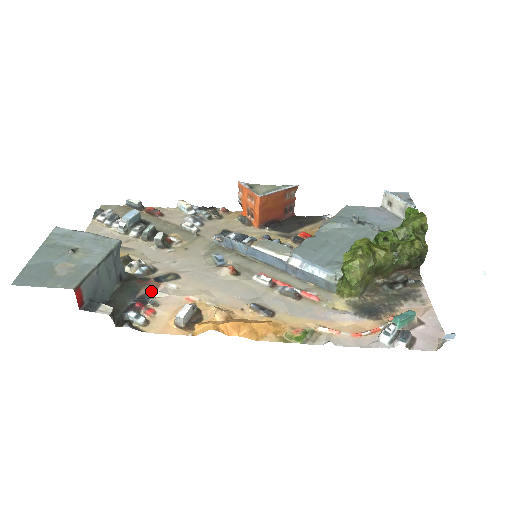
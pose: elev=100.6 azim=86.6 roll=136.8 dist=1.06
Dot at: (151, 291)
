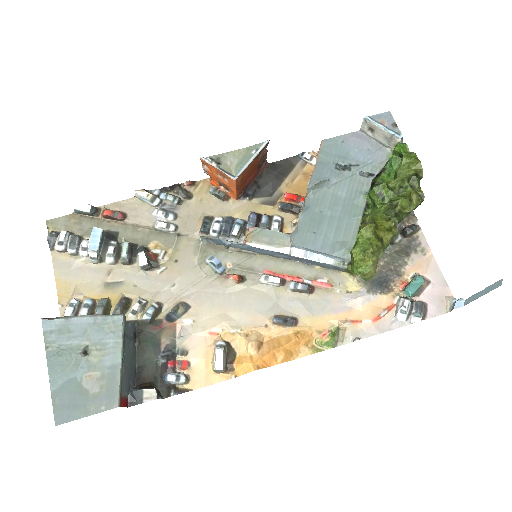
Dot at: (172, 338)
